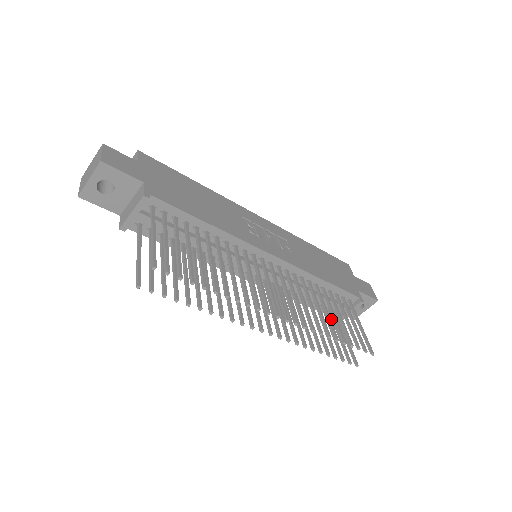
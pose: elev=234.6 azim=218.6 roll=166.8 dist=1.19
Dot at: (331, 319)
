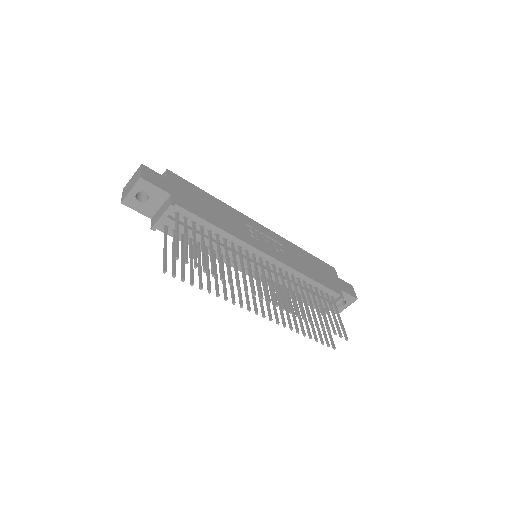
Dot at: occluded
